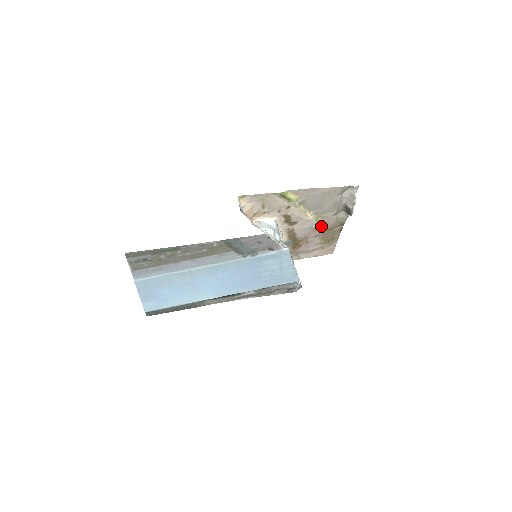
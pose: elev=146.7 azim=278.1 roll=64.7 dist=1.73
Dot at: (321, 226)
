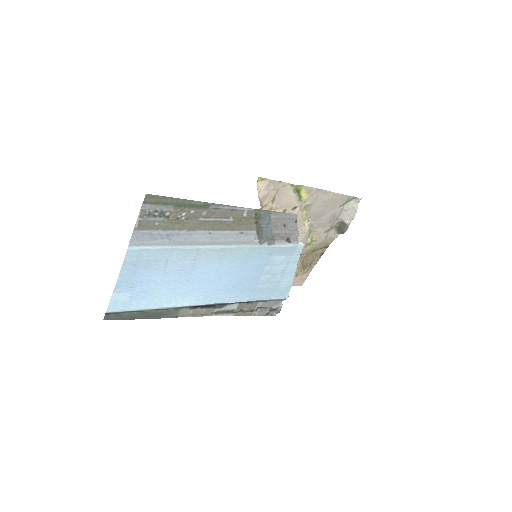
Dot at: (310, 243)
